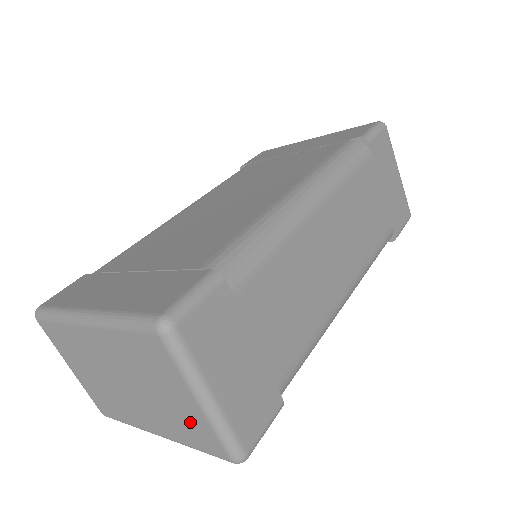
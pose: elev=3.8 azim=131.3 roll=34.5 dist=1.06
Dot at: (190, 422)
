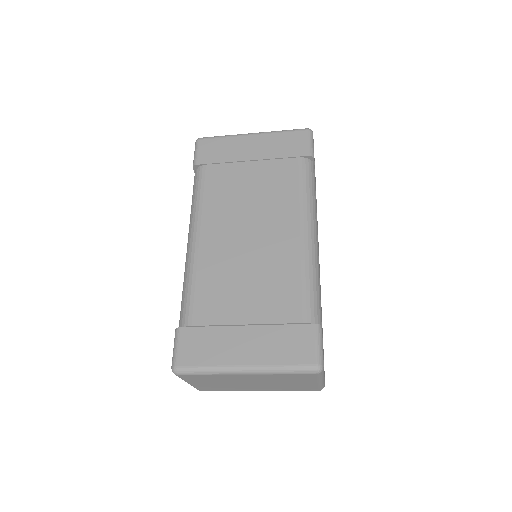
Dot at: (302, 387)
